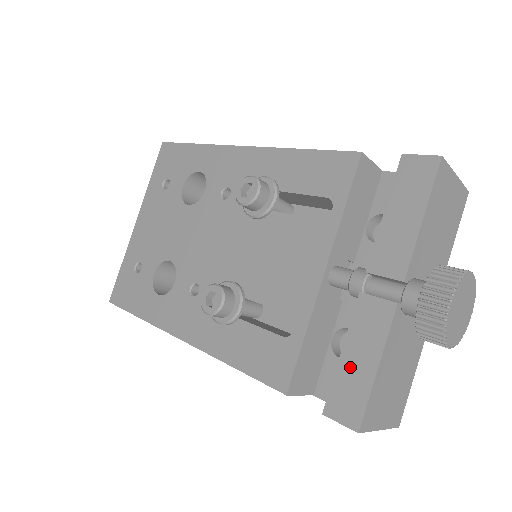
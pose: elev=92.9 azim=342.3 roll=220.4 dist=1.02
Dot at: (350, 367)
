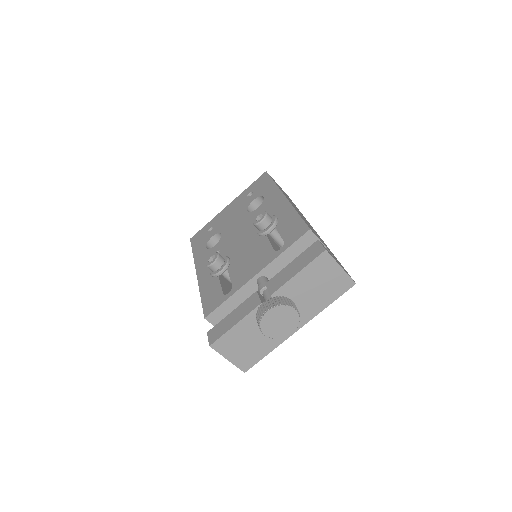
Dot at: (229, 319)
